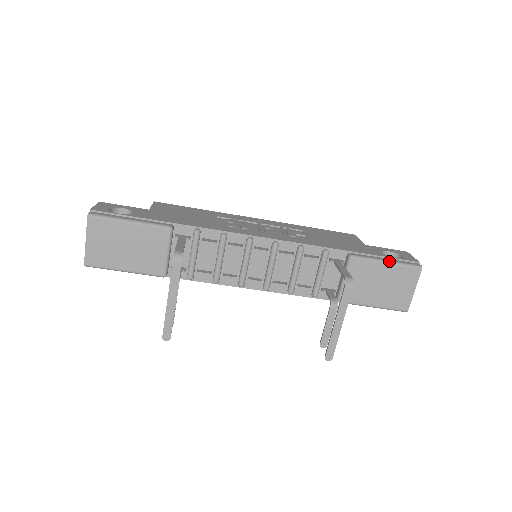
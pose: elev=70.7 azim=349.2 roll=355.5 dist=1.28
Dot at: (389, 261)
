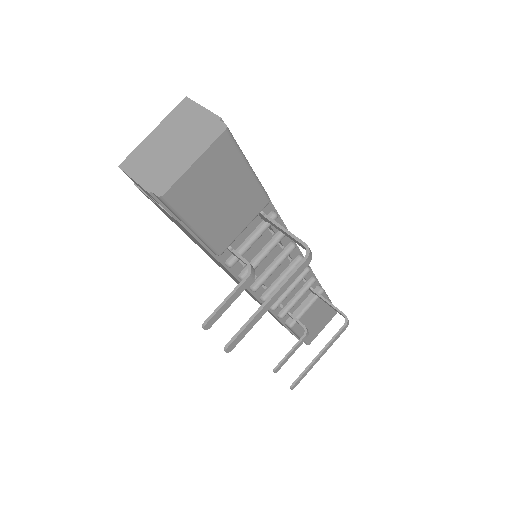
Dot at: occluded
